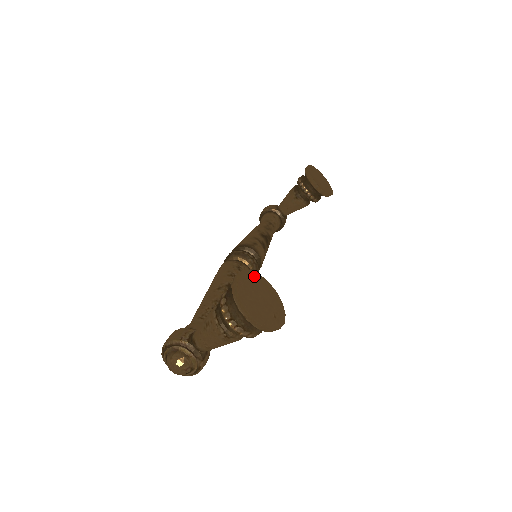
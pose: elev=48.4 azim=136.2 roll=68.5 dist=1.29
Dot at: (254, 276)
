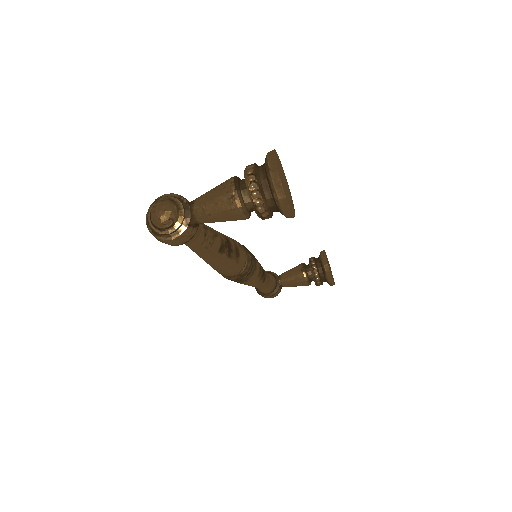
Dot at: (284, 174)
